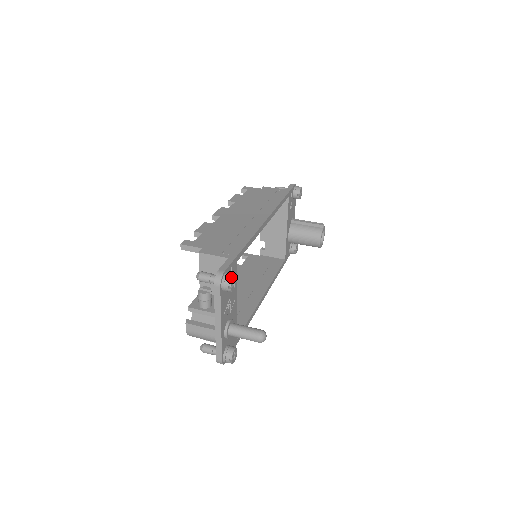
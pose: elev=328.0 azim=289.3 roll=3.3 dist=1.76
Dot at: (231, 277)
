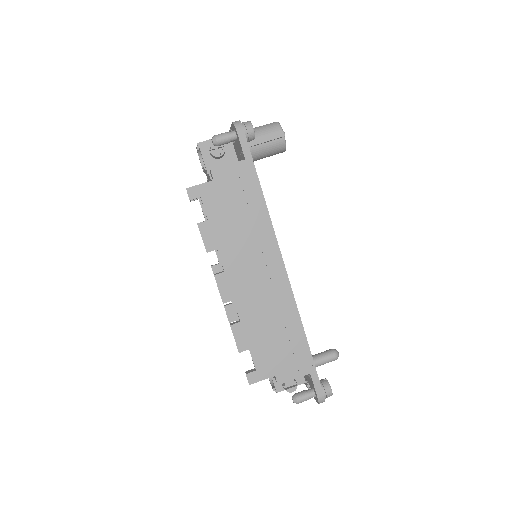
Dot at: (331, 394)
